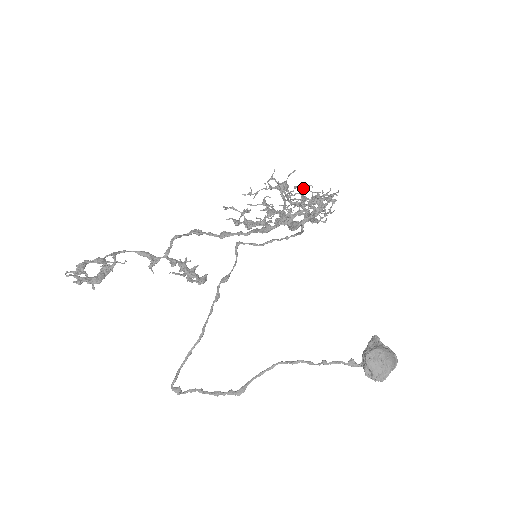
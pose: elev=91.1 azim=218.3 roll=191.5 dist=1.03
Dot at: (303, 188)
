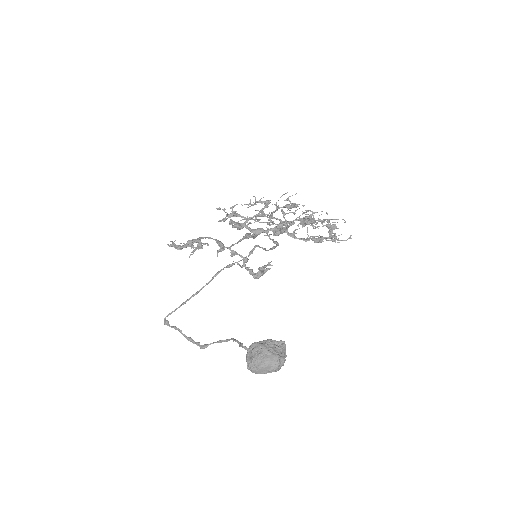
Dot at: (314, 212)
